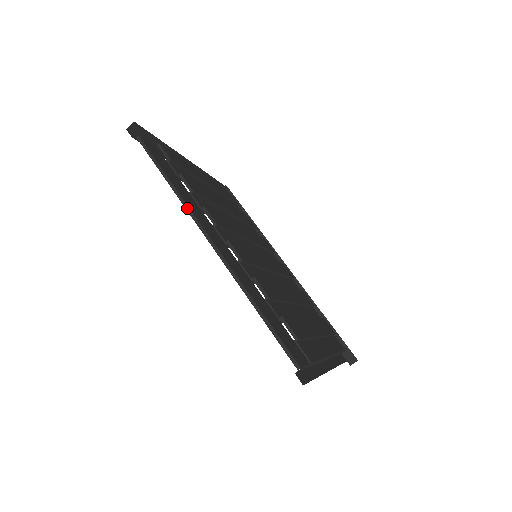
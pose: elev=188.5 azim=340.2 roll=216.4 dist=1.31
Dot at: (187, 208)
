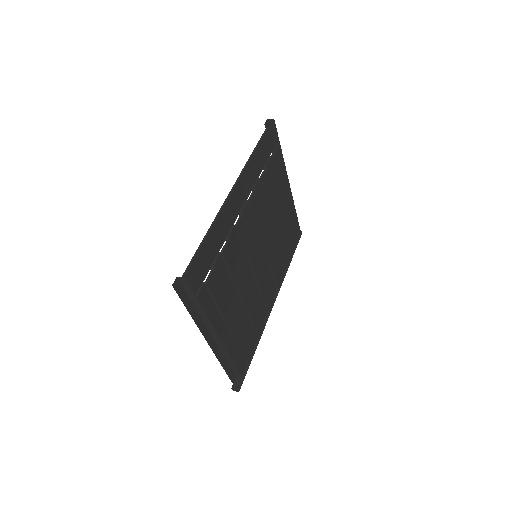
Dot at: (242, 172)
